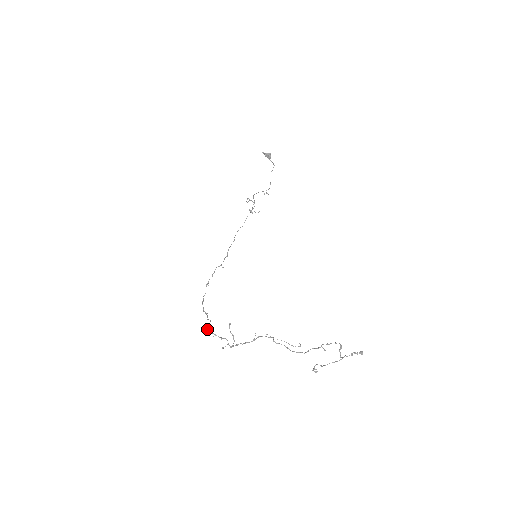
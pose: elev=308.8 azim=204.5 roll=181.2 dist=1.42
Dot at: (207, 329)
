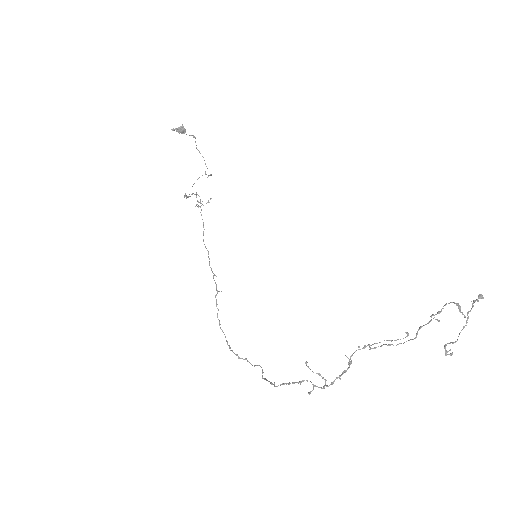
Dot at: (270, 382)
